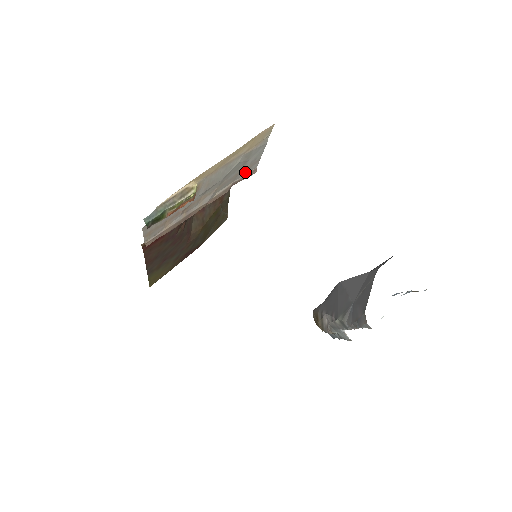
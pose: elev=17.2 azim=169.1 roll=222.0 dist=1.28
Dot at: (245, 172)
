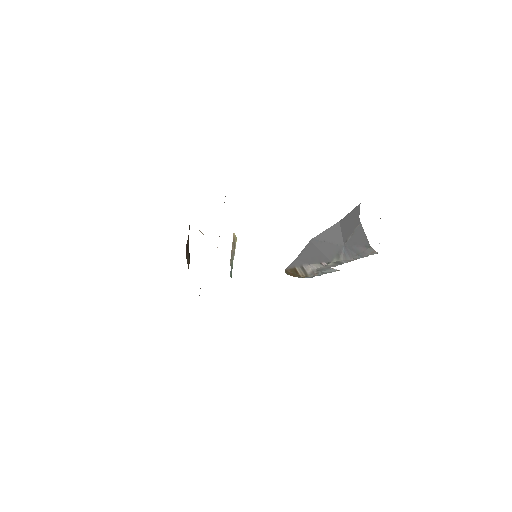
Dot at: occluded
